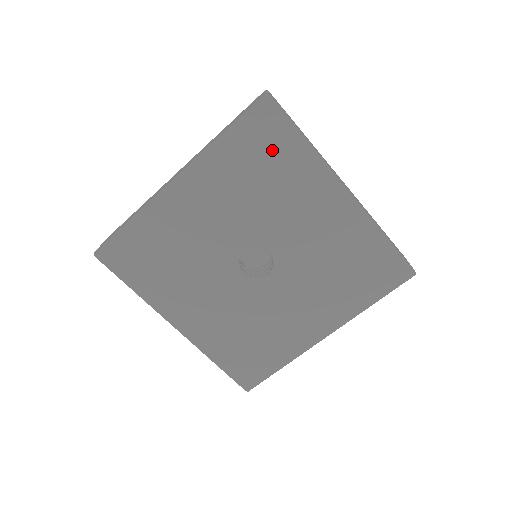
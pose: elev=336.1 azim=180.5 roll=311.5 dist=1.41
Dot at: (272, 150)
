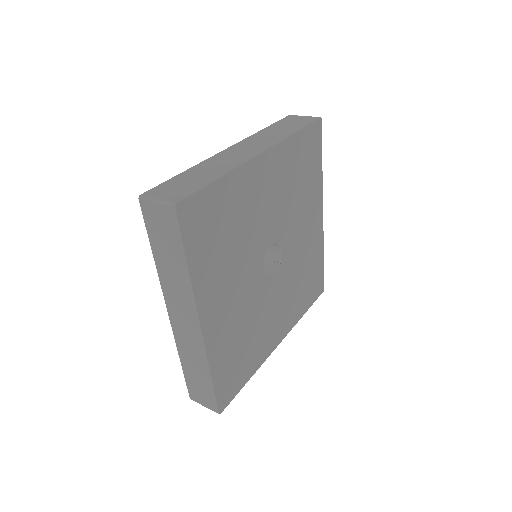
Dot at: (310, 162)
